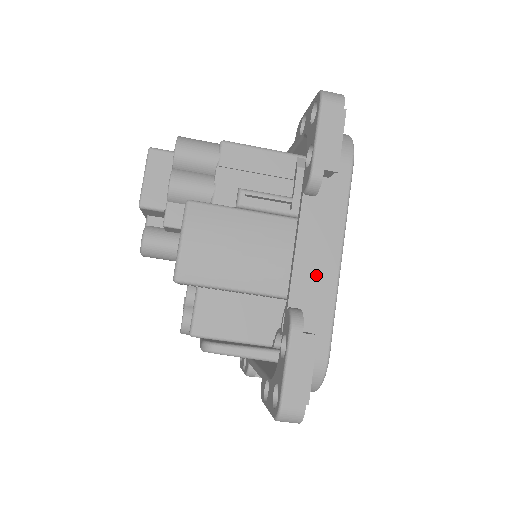
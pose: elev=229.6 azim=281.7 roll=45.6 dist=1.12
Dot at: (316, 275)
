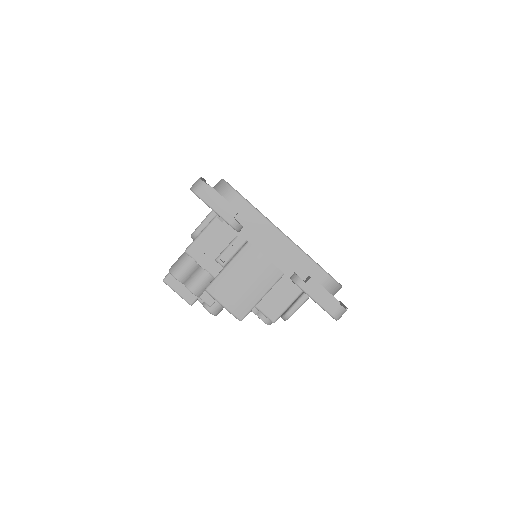
Dot at: (283, 253)
